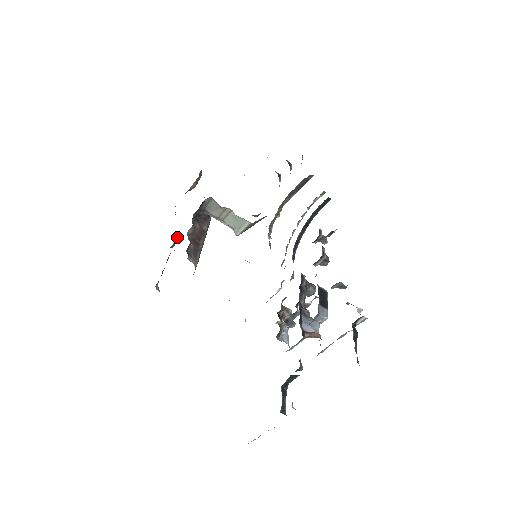
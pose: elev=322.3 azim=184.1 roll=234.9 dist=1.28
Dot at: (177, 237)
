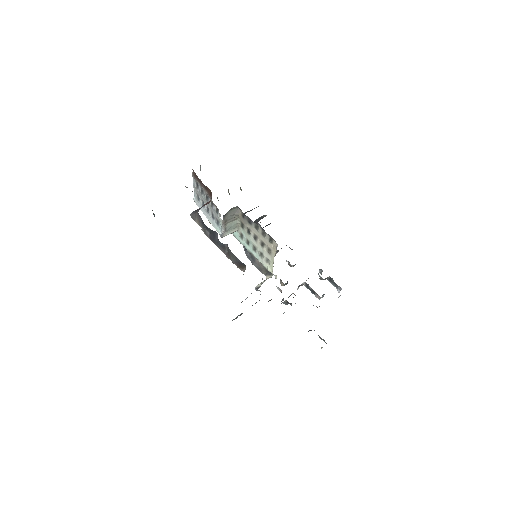
Dot at: occluded
